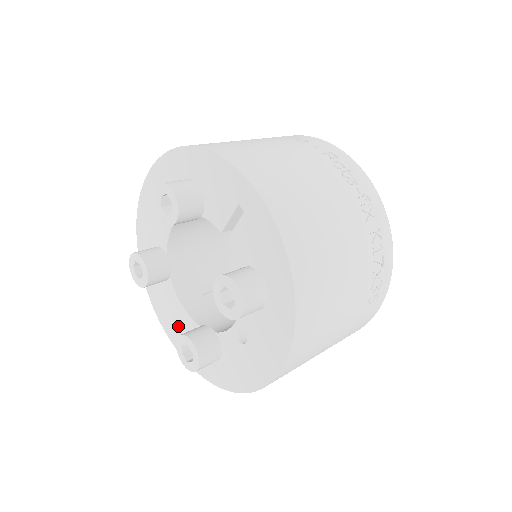
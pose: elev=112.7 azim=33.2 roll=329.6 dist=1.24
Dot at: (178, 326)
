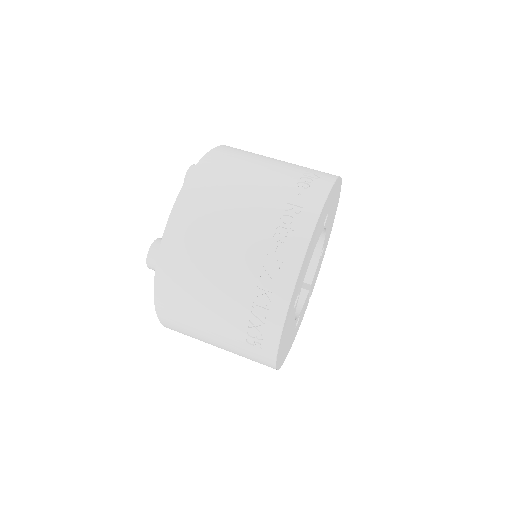
Dot at: occluded
